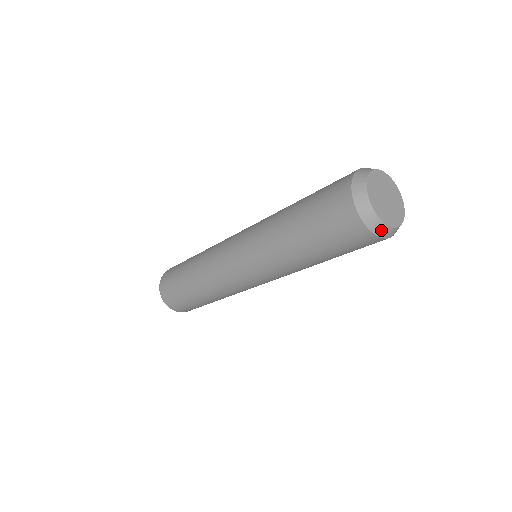
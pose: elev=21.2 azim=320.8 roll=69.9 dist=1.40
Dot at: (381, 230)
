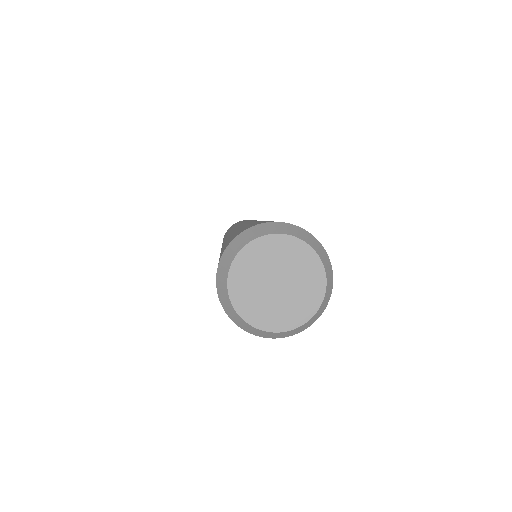
Dot at: (242, 324)
